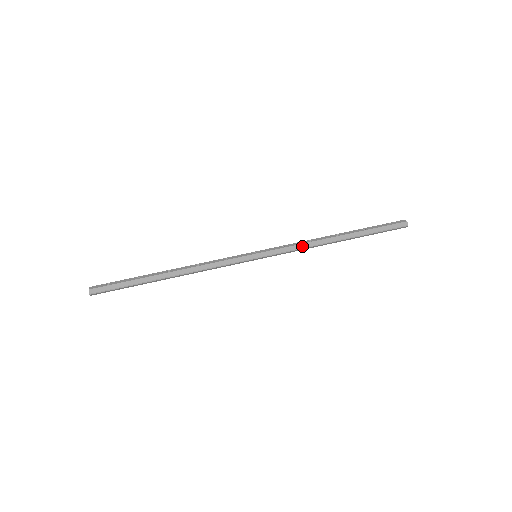
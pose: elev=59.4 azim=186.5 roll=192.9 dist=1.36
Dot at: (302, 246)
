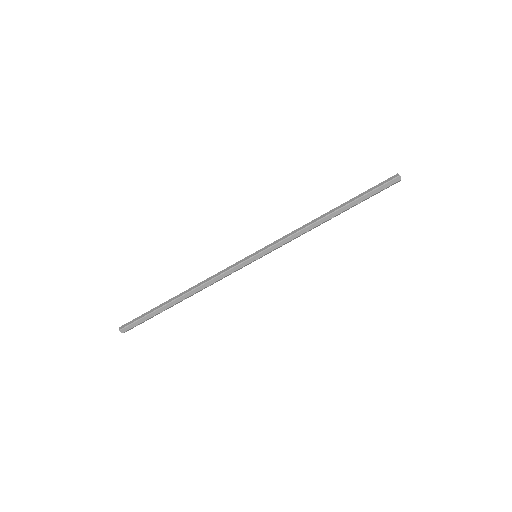
Dot at: (295, 231)
